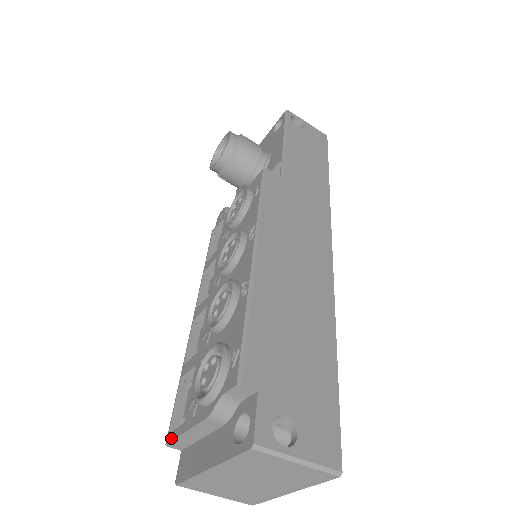
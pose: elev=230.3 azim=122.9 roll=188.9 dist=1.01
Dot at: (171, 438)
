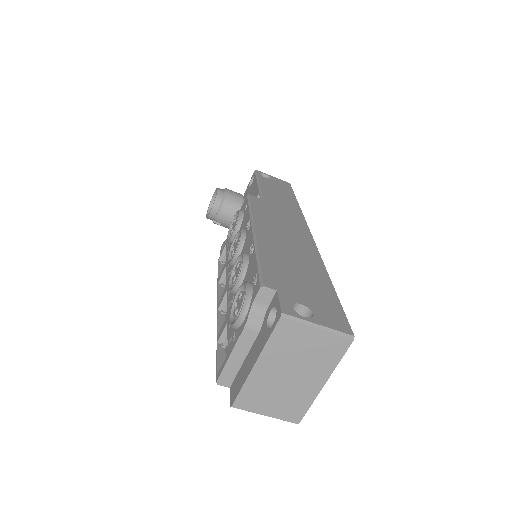
Dot at: (220, 373)
